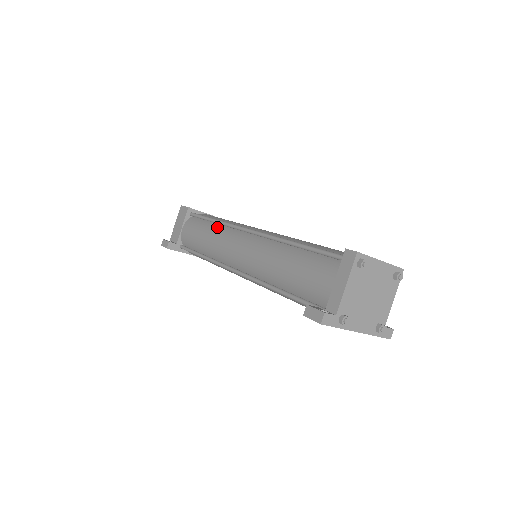
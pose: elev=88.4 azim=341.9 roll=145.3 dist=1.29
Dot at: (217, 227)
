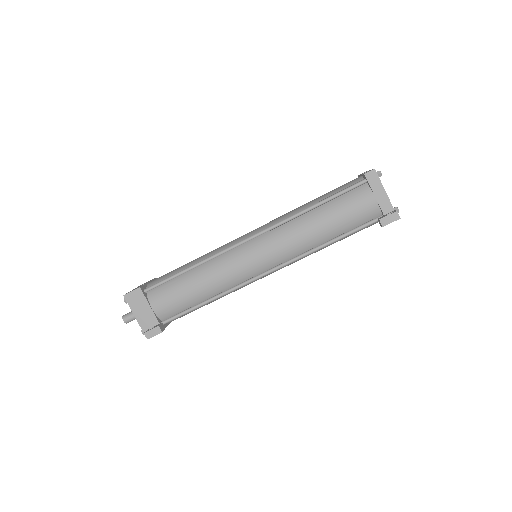
Dot at: (203, 268)
